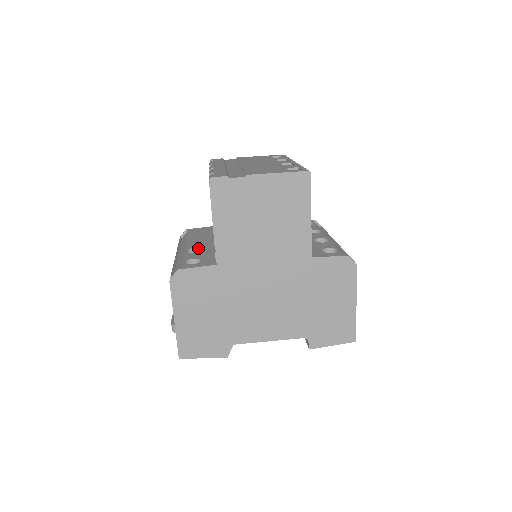
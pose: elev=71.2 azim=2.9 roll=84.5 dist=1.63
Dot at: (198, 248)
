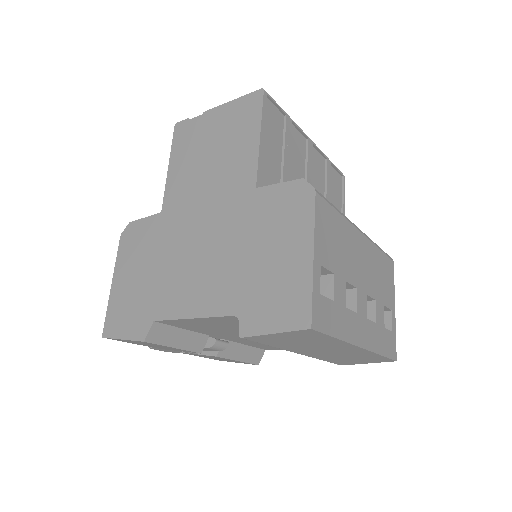
Dot at: occluded
